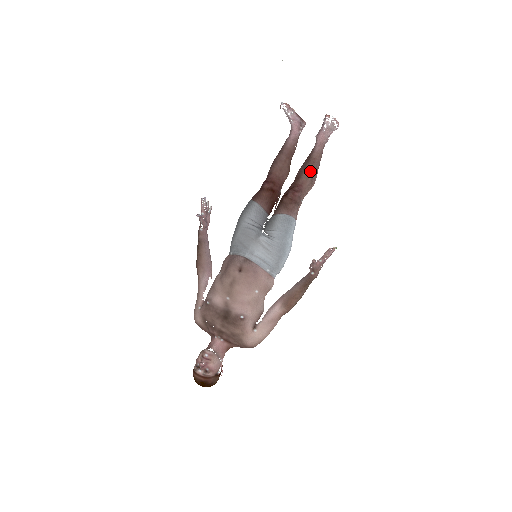
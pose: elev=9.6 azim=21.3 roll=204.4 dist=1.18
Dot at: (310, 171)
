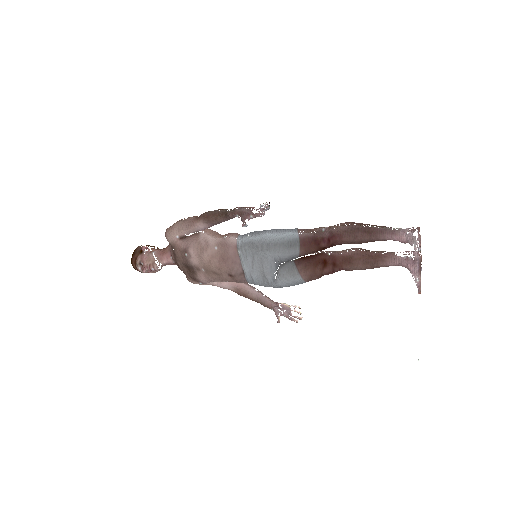
Dot at: (362, 269)
